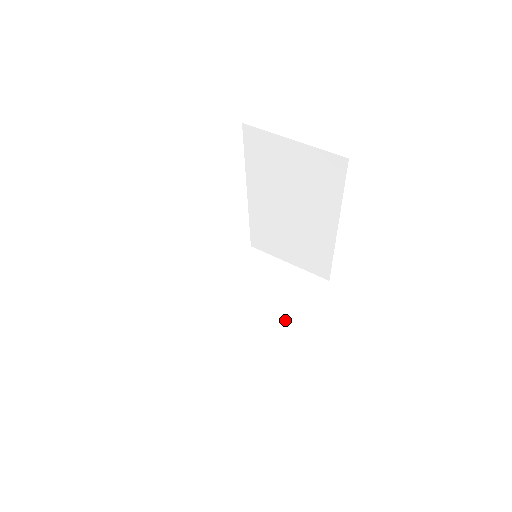
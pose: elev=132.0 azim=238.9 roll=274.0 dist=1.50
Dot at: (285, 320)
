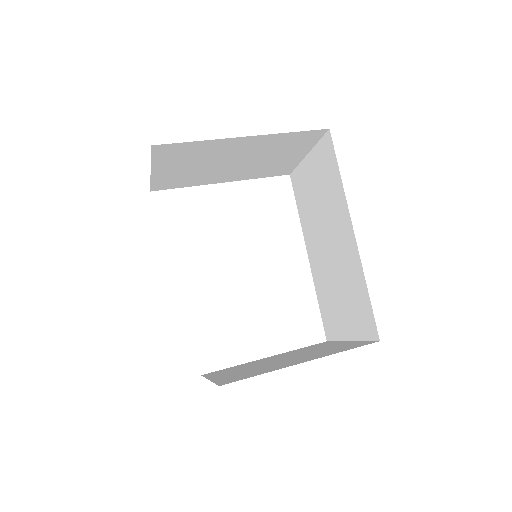
Dot at: (289, 362)
